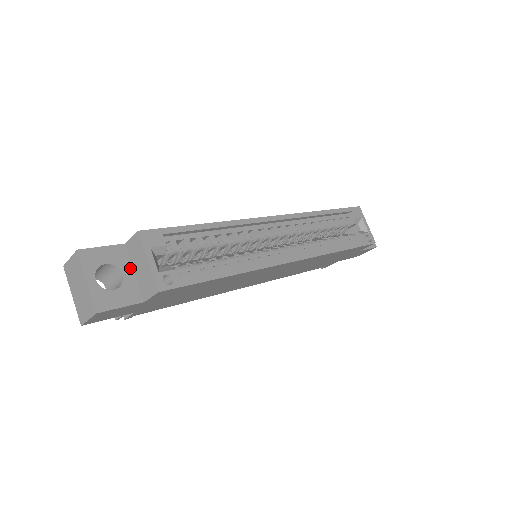
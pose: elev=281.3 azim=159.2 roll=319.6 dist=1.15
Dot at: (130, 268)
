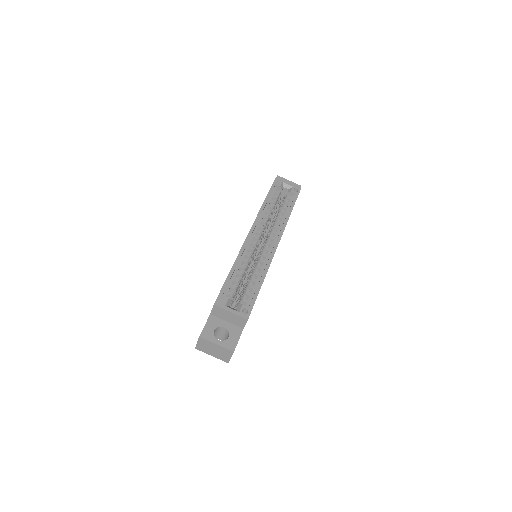
Dot at: (223, 322)
